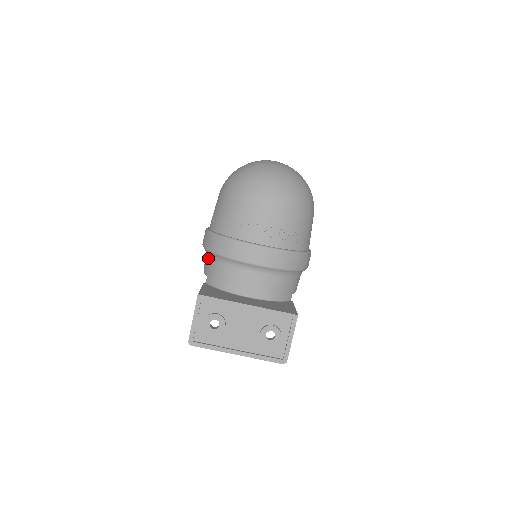
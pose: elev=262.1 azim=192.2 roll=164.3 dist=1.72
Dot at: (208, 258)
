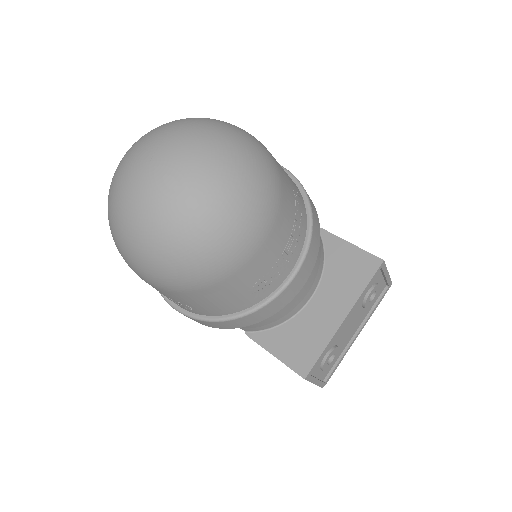
Dot at: occluded
